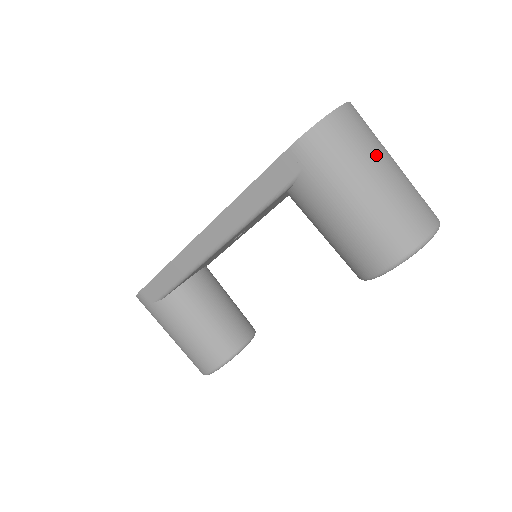
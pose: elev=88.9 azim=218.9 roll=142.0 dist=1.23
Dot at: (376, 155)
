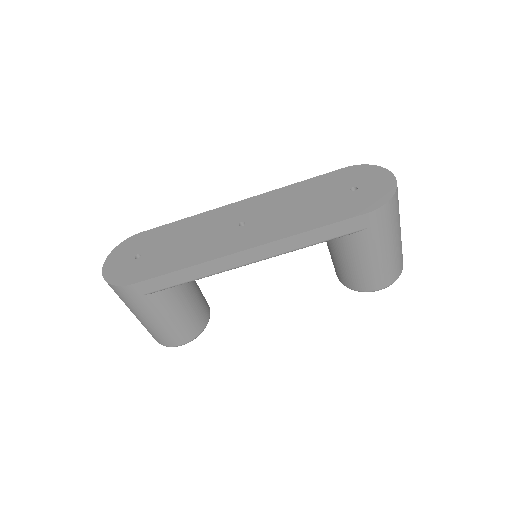
Dot at: occluded
